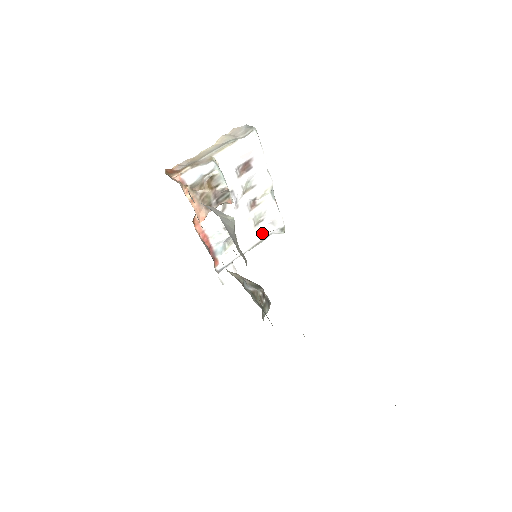
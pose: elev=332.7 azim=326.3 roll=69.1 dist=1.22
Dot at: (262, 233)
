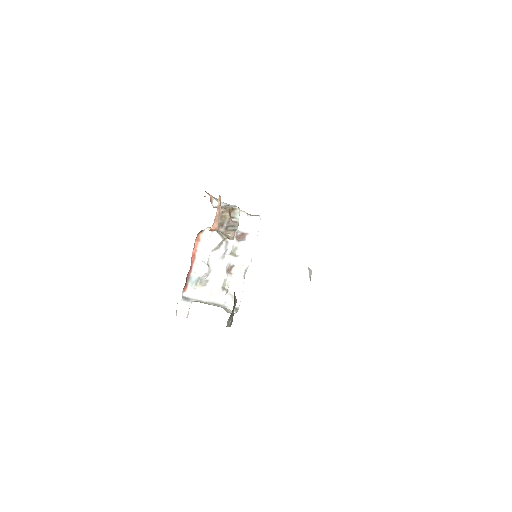
Dot at: (222, 299)
